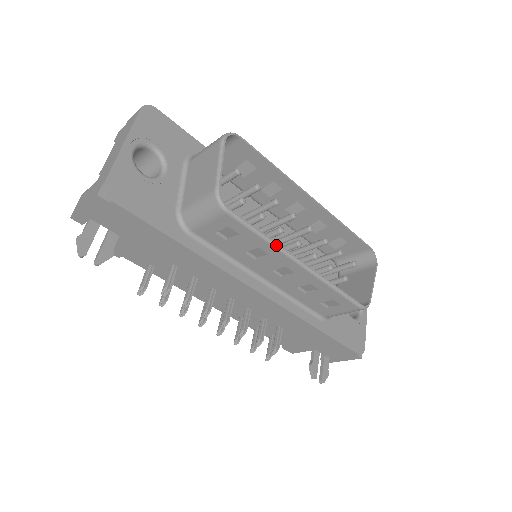
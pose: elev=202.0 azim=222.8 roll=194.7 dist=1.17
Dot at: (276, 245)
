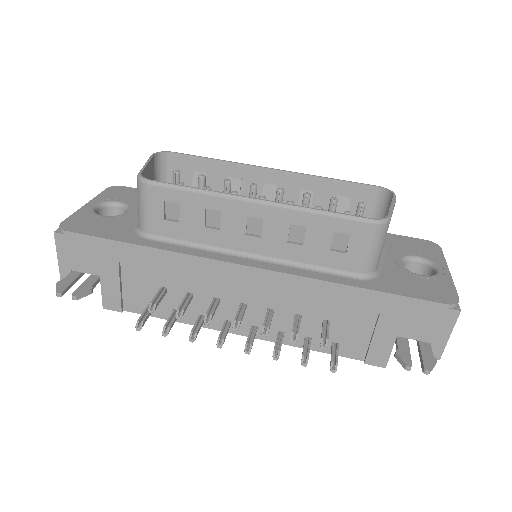
Dot at: (215, 193)
